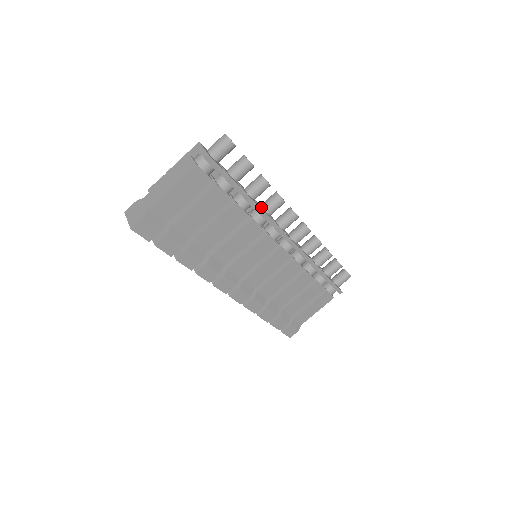
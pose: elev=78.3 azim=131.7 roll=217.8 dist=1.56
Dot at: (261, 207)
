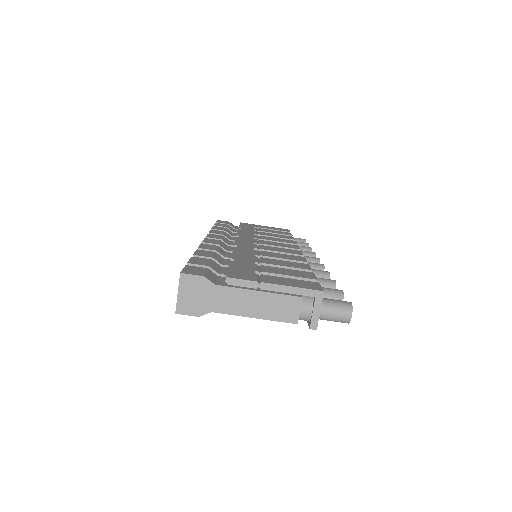
Dot at: occluded
